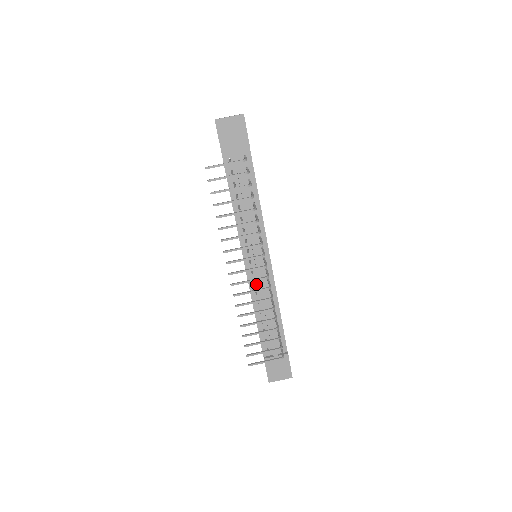
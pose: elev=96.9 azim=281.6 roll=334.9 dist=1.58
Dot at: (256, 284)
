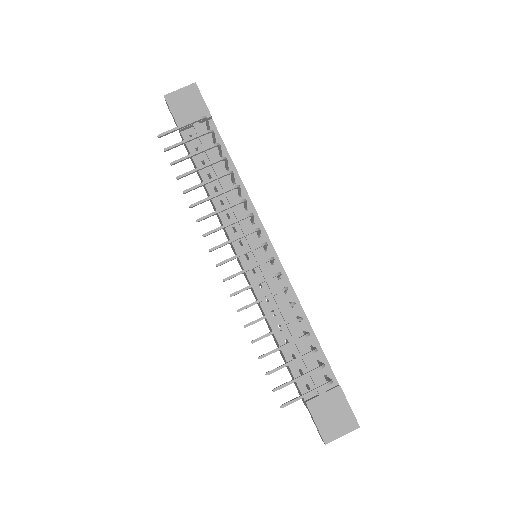
Dot at: (263, 287)
